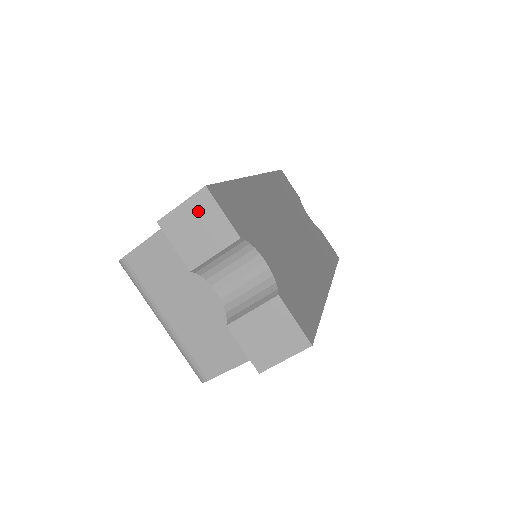
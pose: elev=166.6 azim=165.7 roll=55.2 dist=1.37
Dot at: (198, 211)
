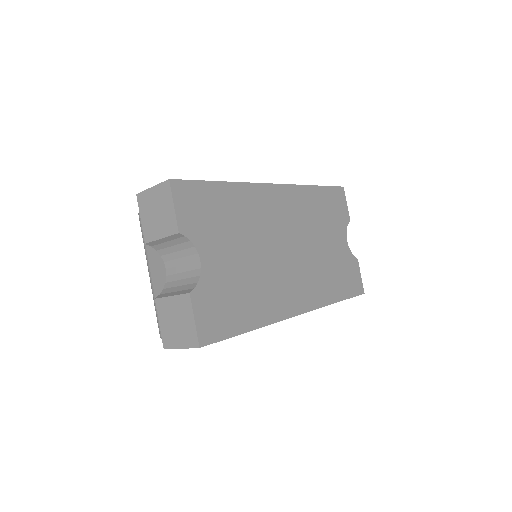
Dot at: (160, 198)
